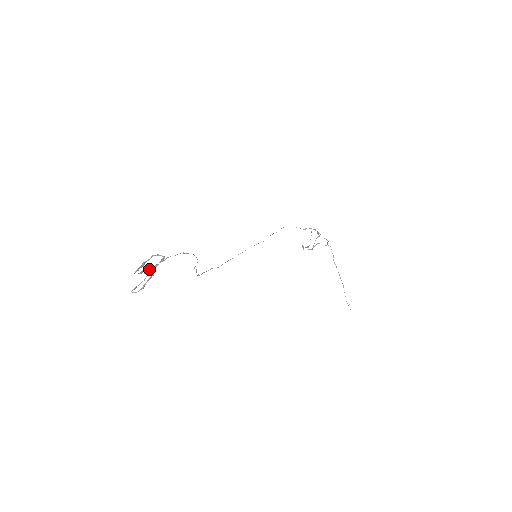
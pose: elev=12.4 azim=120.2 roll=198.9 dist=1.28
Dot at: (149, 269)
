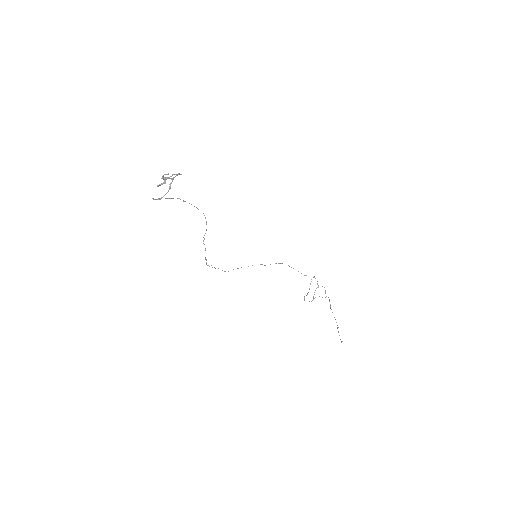
Dot at: (169, 178)
